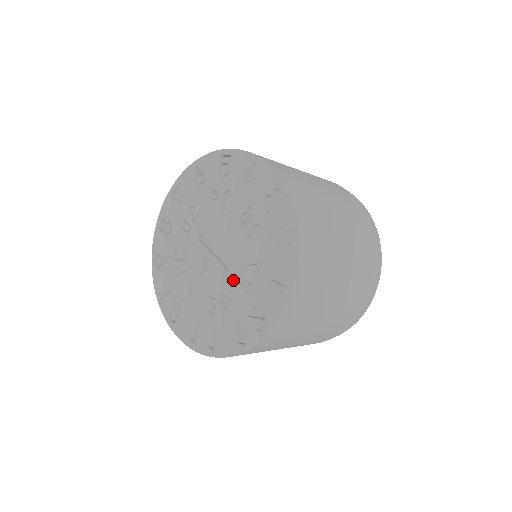
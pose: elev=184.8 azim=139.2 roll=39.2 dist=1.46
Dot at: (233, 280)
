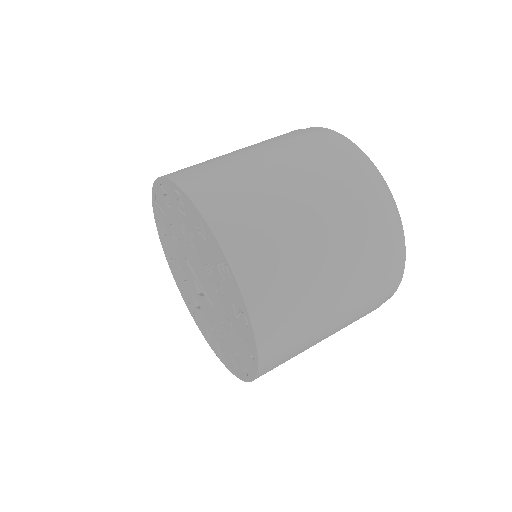
Dot at: (218, 318)
